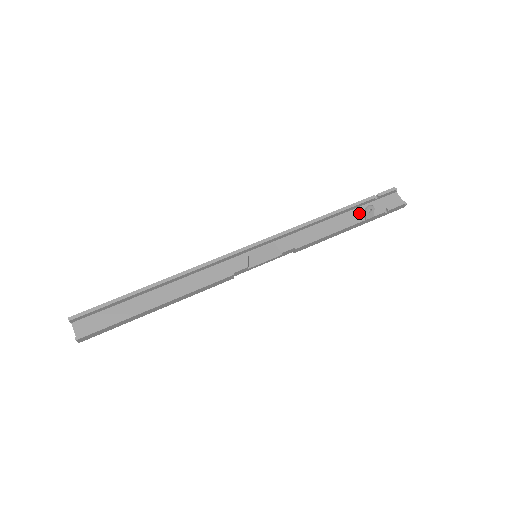
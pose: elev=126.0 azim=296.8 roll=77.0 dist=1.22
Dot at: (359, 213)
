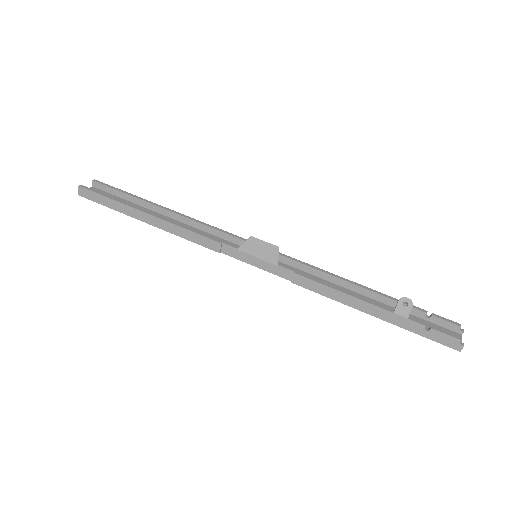
Dot at: occluded
